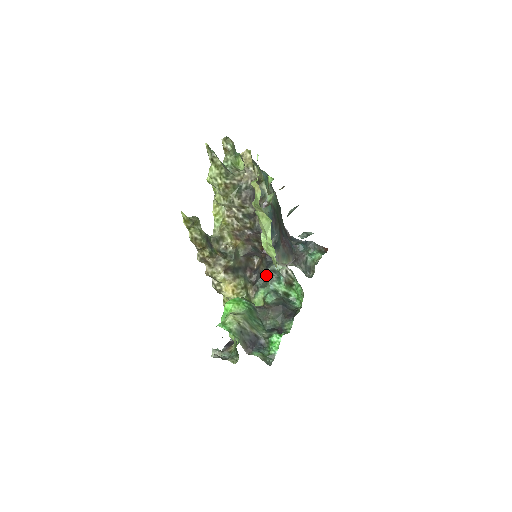
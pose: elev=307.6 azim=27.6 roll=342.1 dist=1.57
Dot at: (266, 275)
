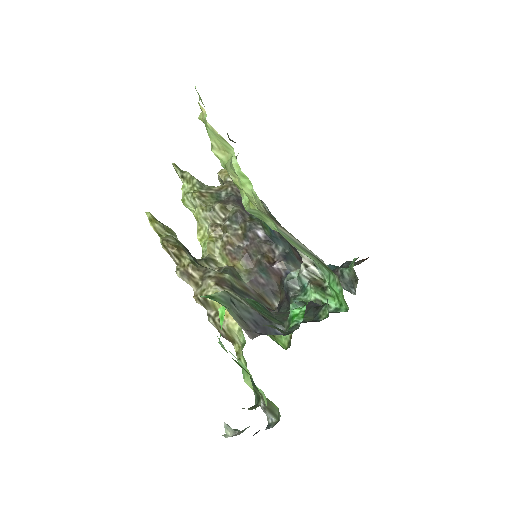
Dot at: (286, 295)
